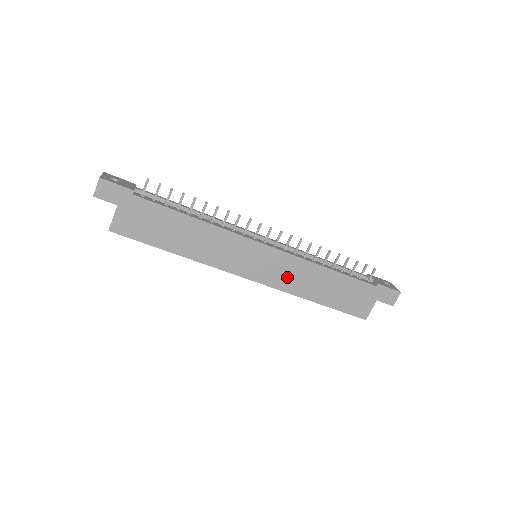
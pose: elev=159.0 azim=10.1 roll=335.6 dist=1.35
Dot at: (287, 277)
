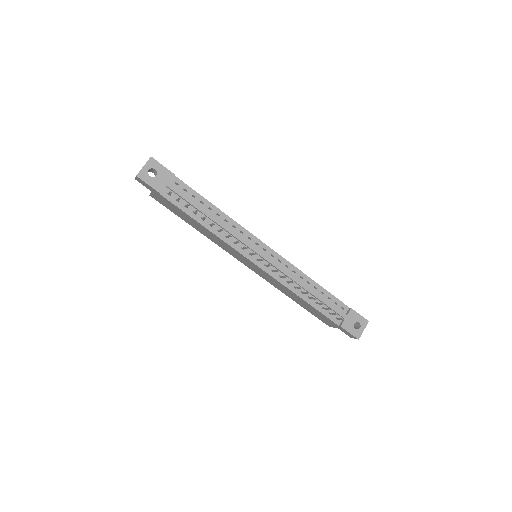
Dot at: (271, 281)
